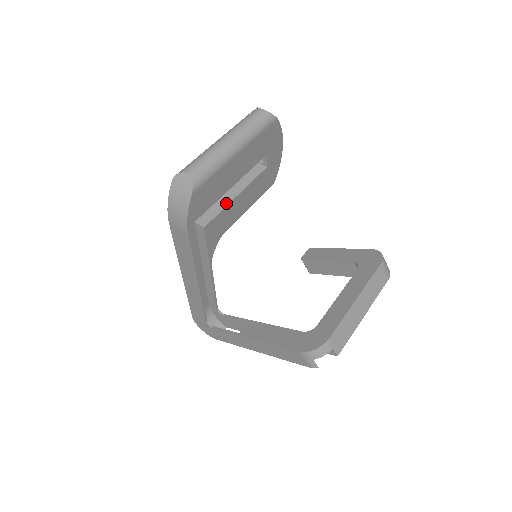
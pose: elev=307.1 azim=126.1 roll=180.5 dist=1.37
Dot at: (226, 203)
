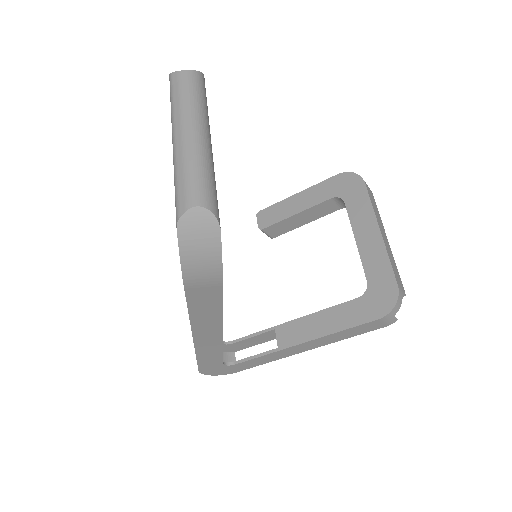
Dot at: occluded
